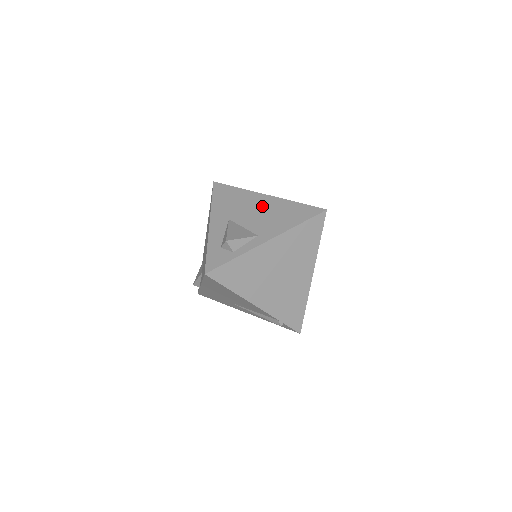
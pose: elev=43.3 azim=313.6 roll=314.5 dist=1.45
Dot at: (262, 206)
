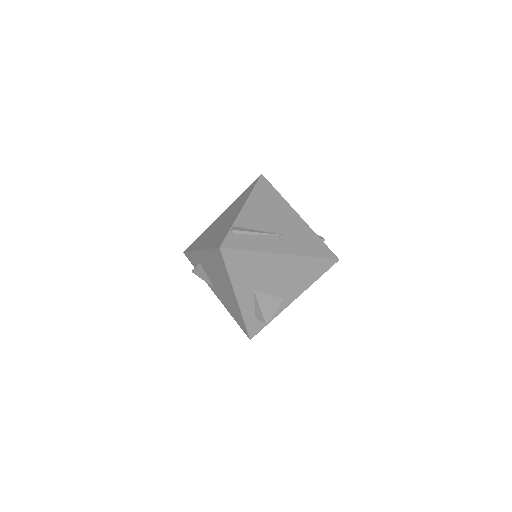
Dot at: (282, 269)
